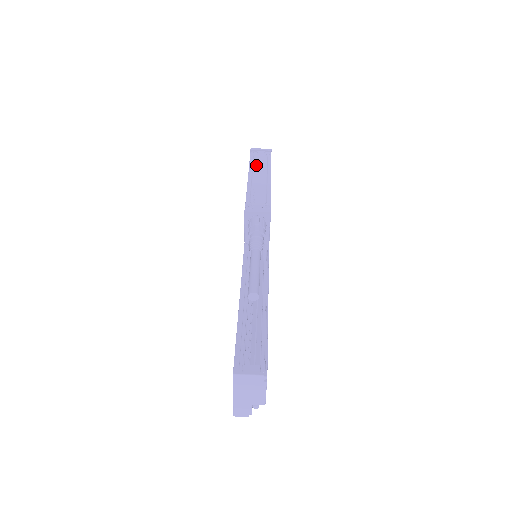
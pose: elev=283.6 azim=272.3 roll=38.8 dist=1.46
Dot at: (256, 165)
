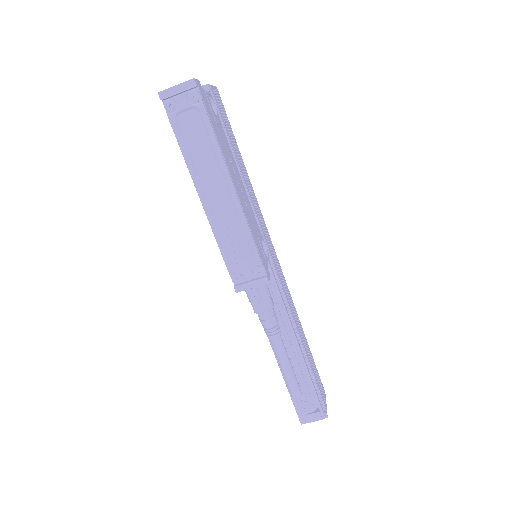
Dot at: (194, 153)
